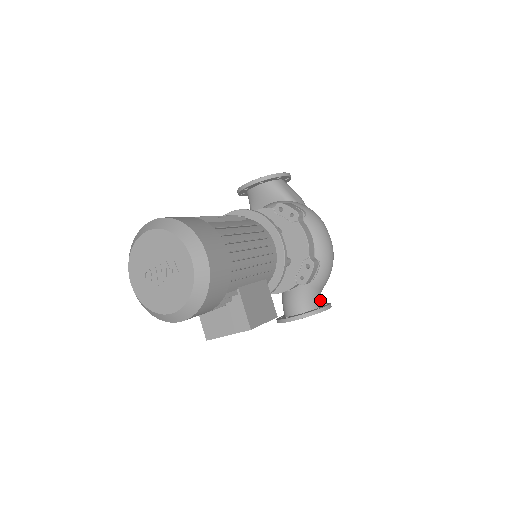
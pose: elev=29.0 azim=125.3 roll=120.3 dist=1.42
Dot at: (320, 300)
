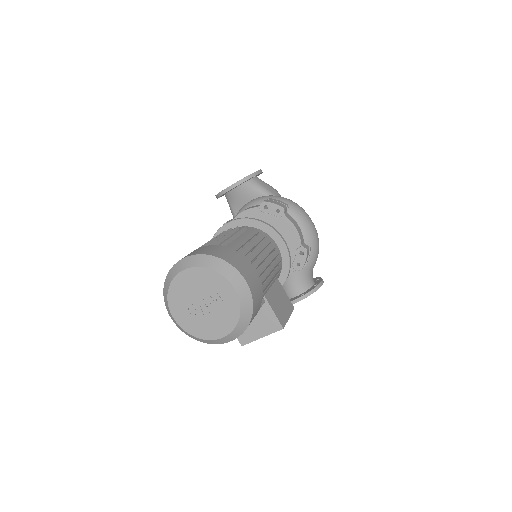
Dot at: occluded
